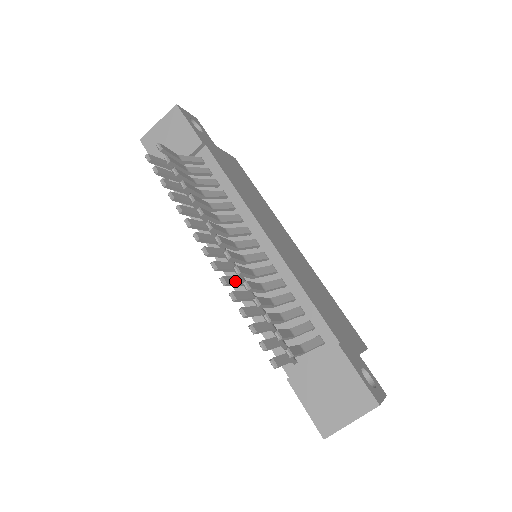
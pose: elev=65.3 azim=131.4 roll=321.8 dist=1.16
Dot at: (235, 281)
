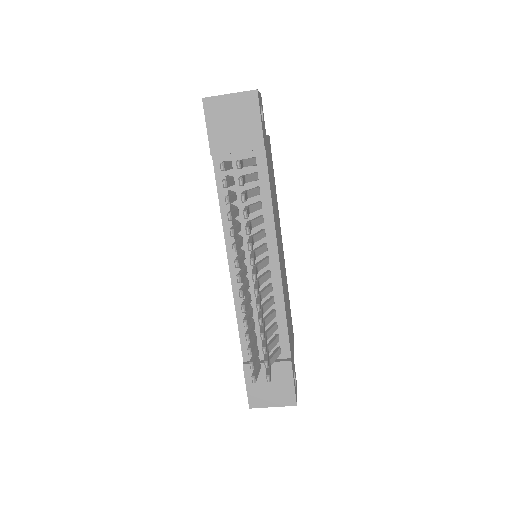
Dot at: (248, 304)
